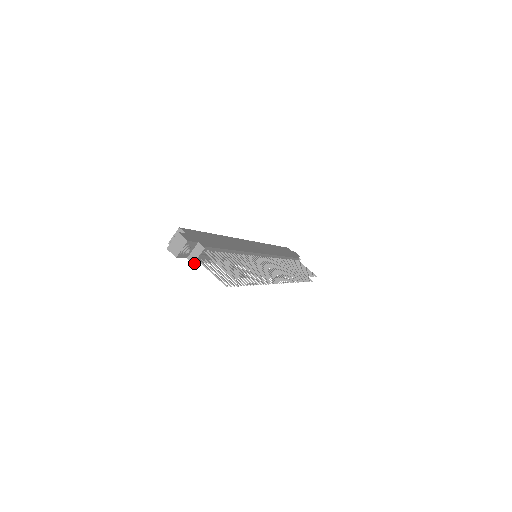
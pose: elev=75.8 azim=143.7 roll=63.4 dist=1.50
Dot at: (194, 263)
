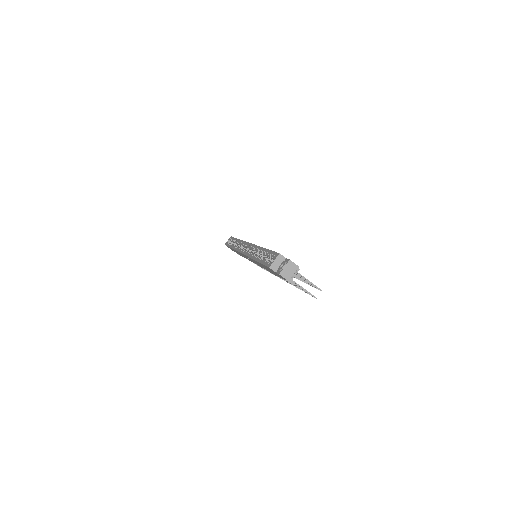
Dot at: occluded
